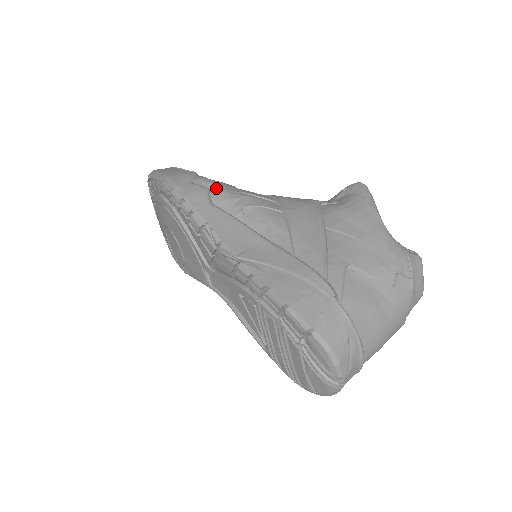
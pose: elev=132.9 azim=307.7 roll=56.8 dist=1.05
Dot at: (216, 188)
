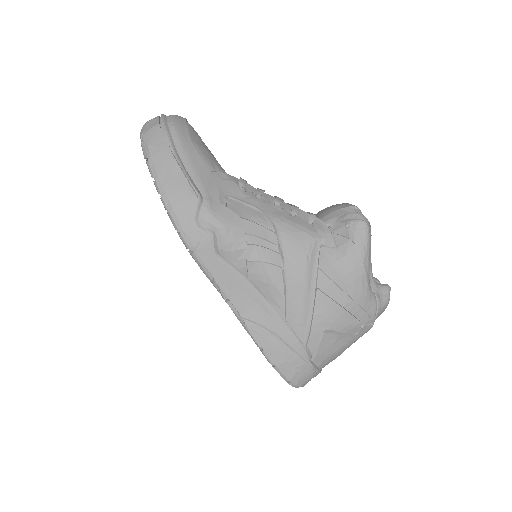
Dot at: (222, 235)
